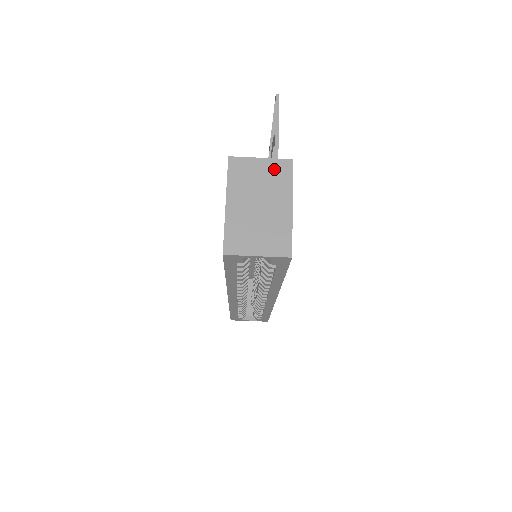
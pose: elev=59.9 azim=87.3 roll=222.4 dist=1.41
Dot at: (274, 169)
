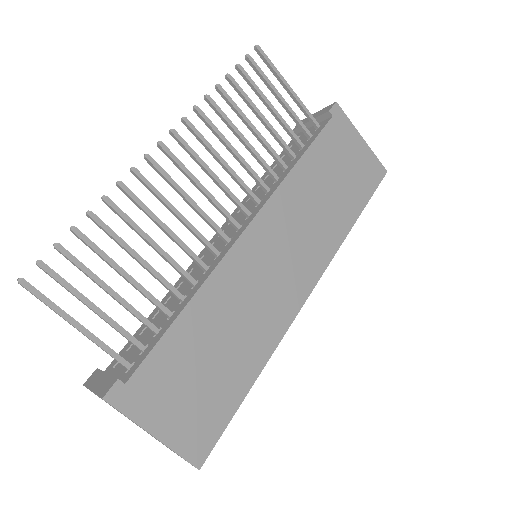
Dot at: occluded
